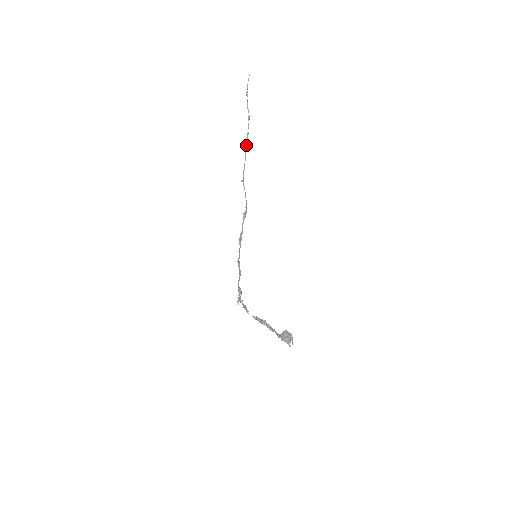
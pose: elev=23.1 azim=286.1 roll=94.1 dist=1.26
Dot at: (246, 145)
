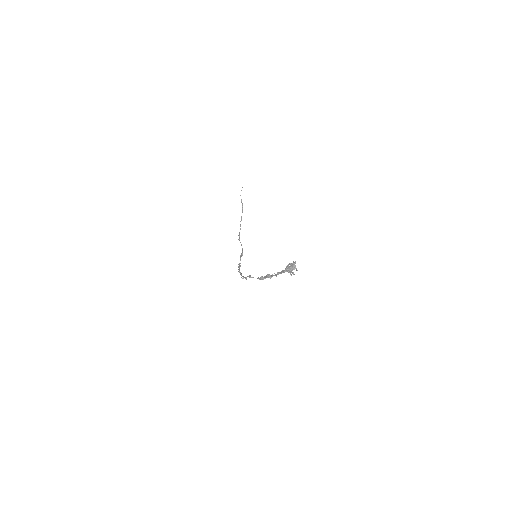
Dot at: occluded
